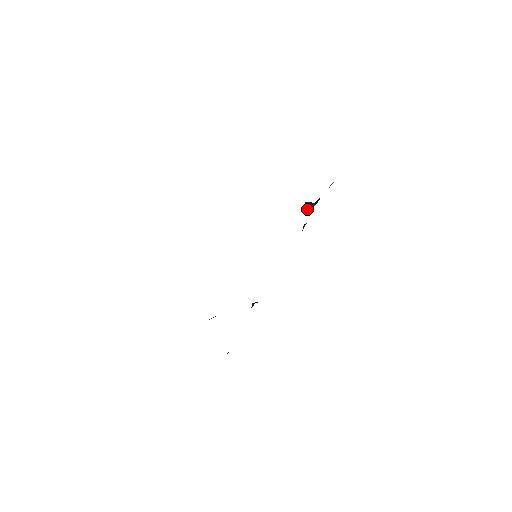
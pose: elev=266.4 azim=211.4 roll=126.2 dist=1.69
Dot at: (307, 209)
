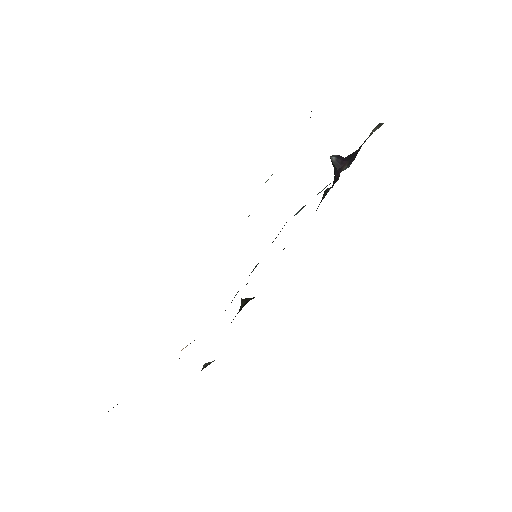
Dot at: (334, 168)
